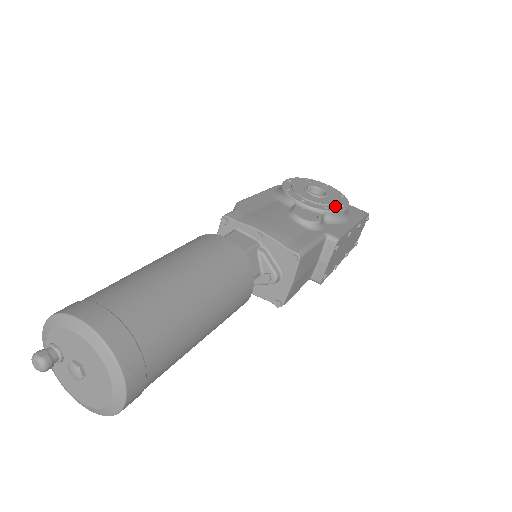
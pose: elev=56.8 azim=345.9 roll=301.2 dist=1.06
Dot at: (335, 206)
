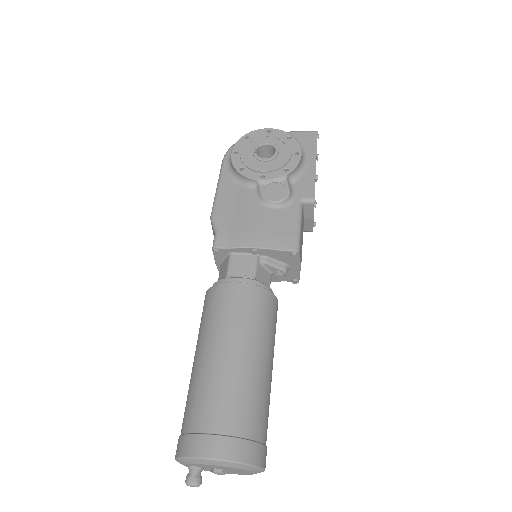
Dot at: (291, 160)
